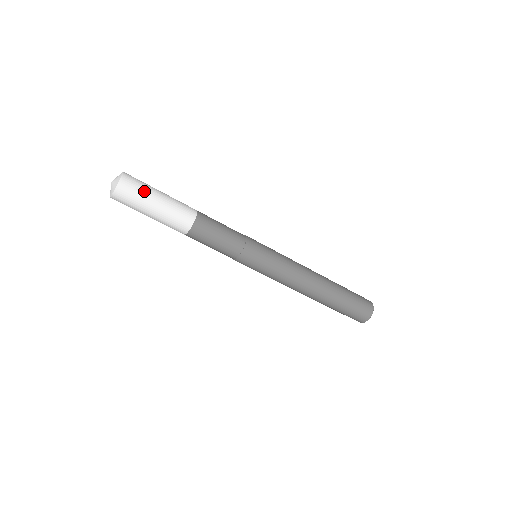
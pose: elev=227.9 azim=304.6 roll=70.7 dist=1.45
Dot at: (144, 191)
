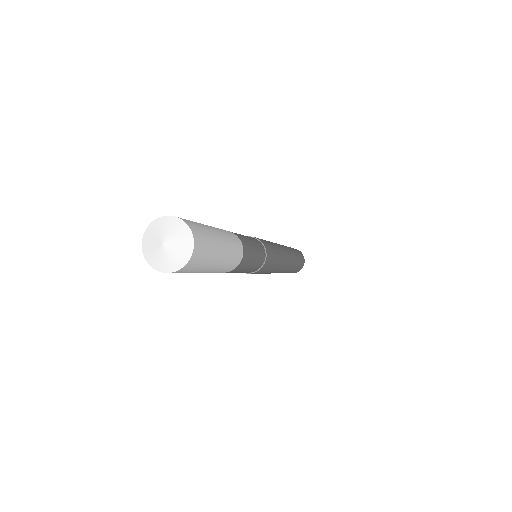
Dot at: (212, 249)
